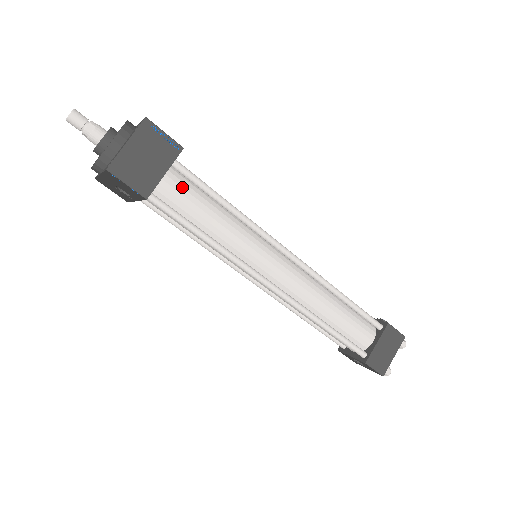
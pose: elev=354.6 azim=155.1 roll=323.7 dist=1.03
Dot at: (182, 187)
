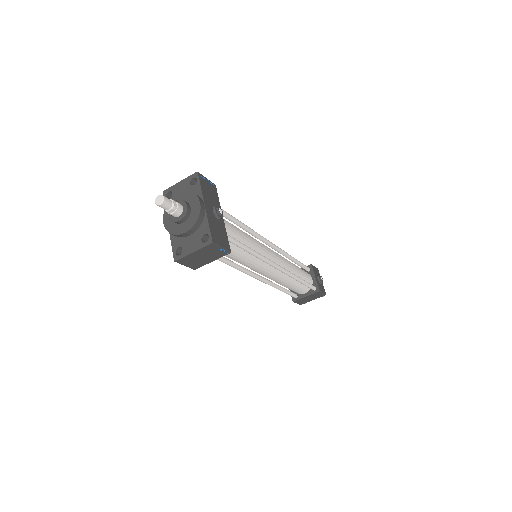
Dot at: occluded
